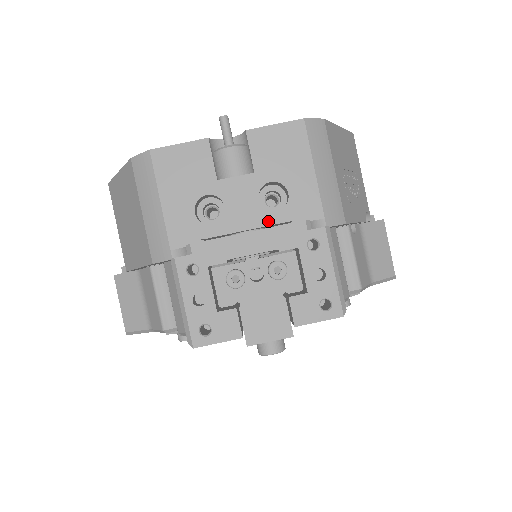
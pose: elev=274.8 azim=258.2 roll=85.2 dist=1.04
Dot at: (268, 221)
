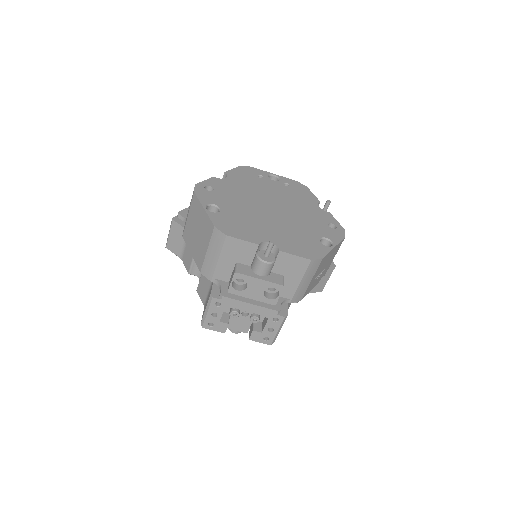
Dot at: (263, 300)
